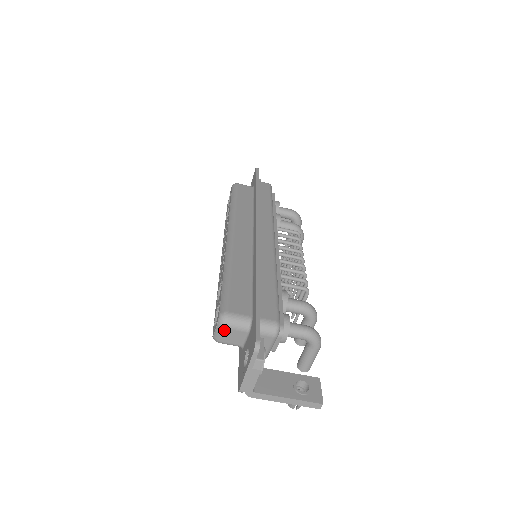
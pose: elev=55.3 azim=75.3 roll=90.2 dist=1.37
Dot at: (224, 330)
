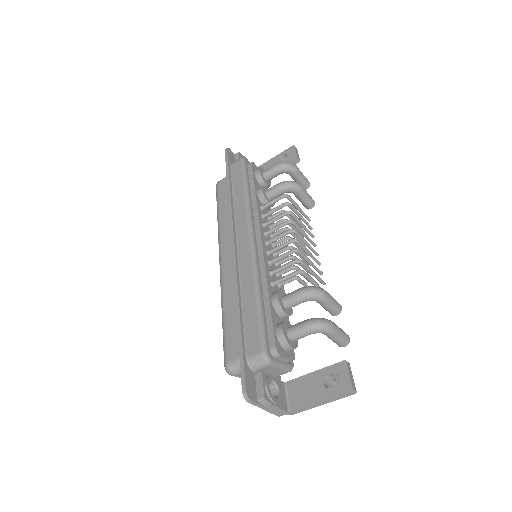
Dot at: (237, 376)
